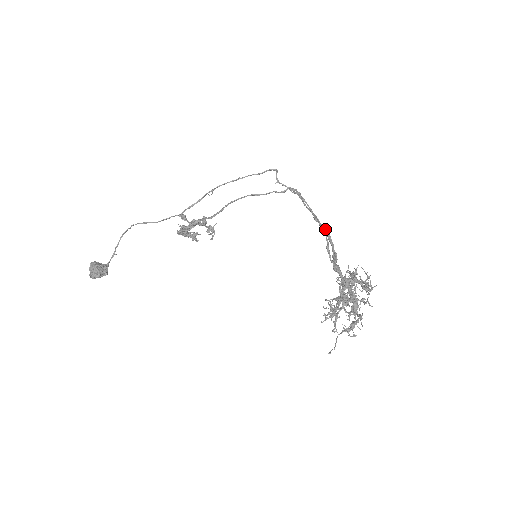
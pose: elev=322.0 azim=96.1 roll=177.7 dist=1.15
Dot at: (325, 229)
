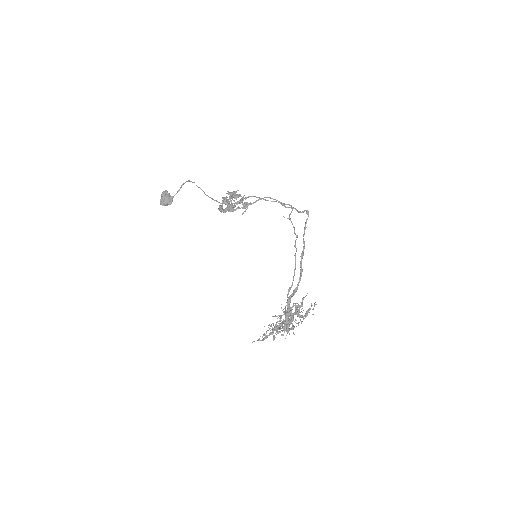
Dot at: (301, 269)
